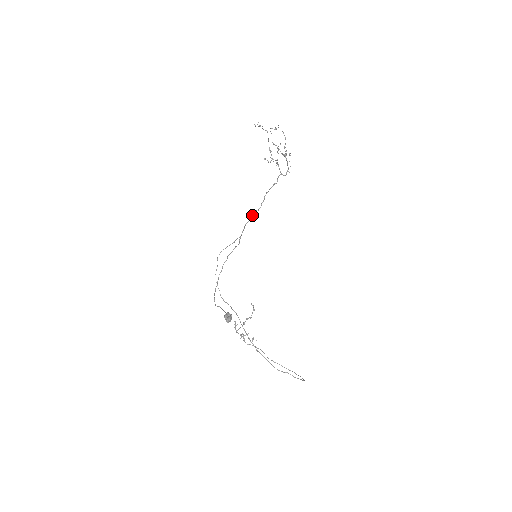
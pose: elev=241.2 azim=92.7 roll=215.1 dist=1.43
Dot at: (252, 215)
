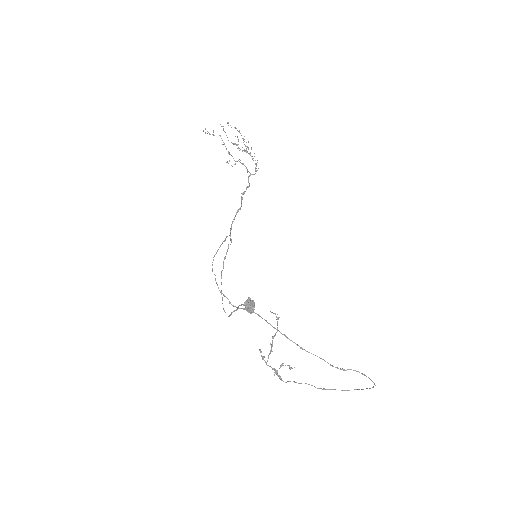
Dot at: (235, 216)
